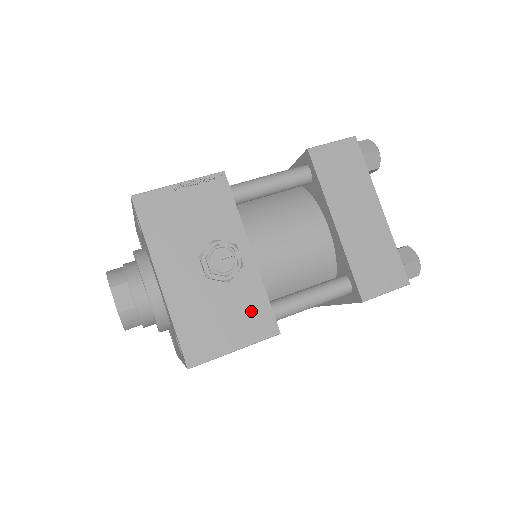
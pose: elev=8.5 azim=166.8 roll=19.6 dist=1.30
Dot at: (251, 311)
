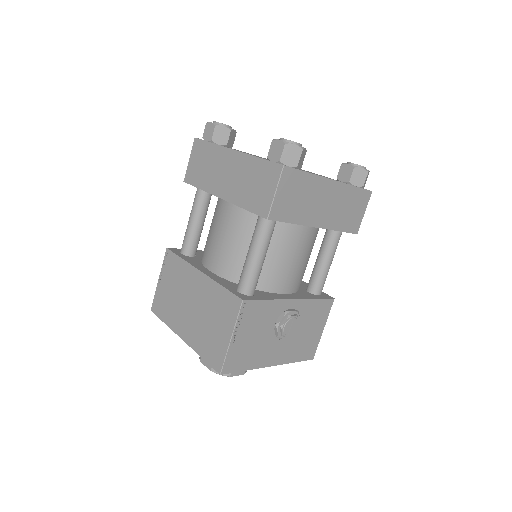
Dot at: (316, 313)
